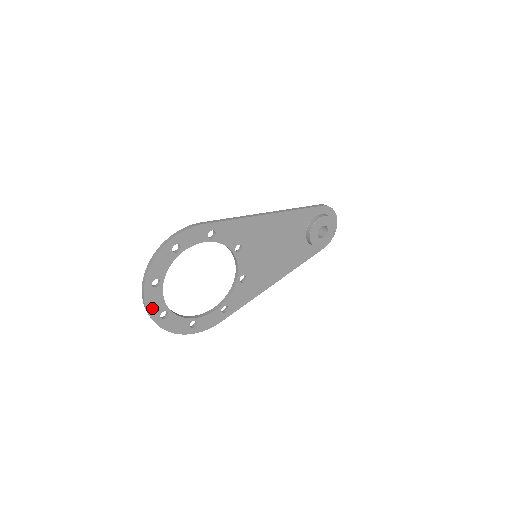
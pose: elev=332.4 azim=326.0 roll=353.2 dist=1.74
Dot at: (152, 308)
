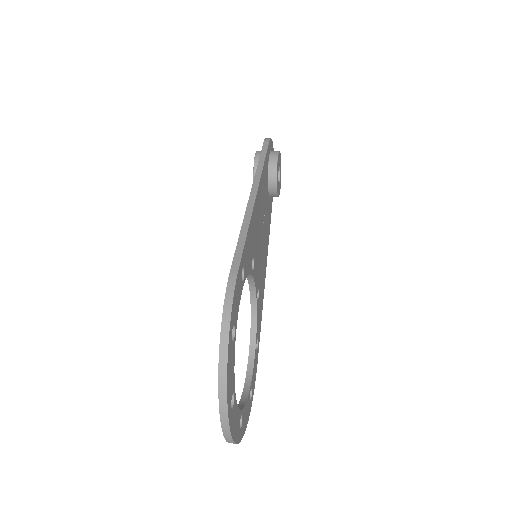
Dot at: (235, 432)
